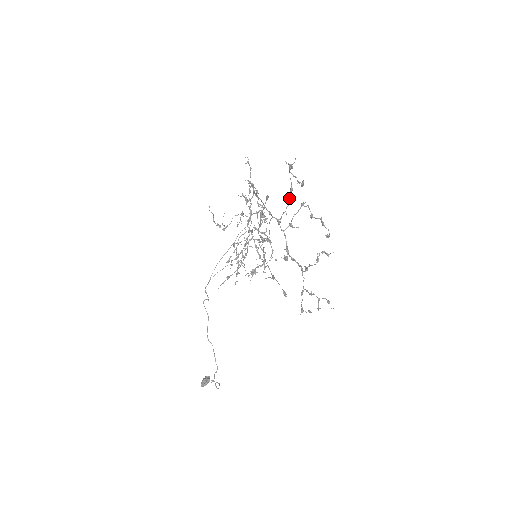
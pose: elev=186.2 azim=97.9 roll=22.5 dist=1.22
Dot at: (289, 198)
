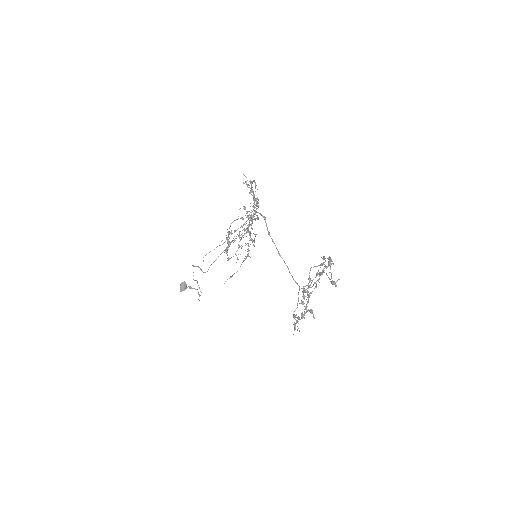
Dot at: occluded
